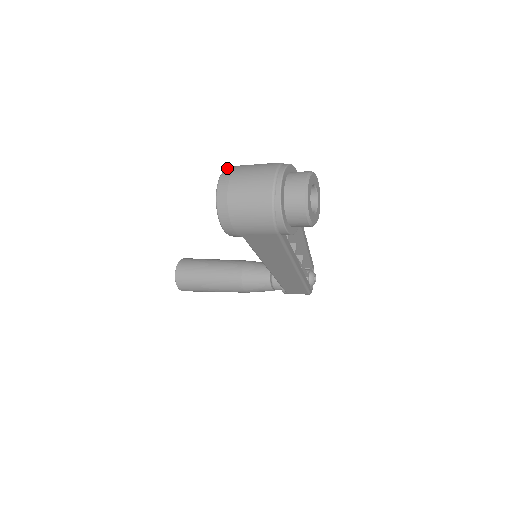
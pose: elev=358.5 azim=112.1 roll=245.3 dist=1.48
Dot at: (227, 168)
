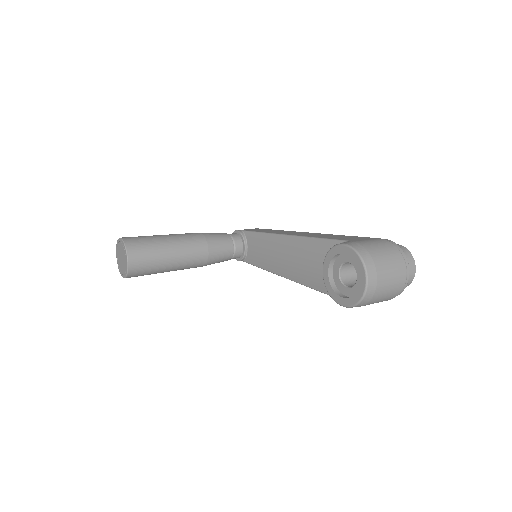
Dot at: (364, 259)
